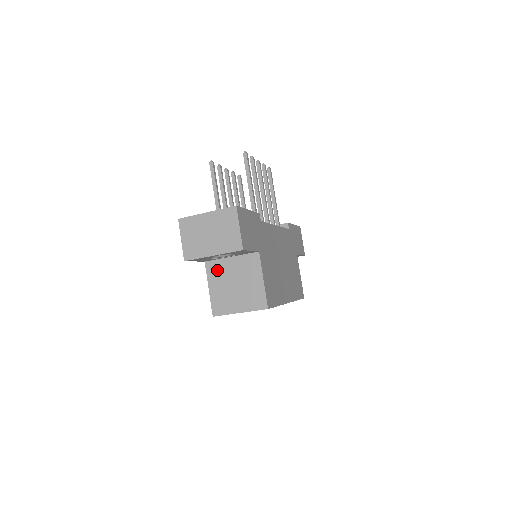
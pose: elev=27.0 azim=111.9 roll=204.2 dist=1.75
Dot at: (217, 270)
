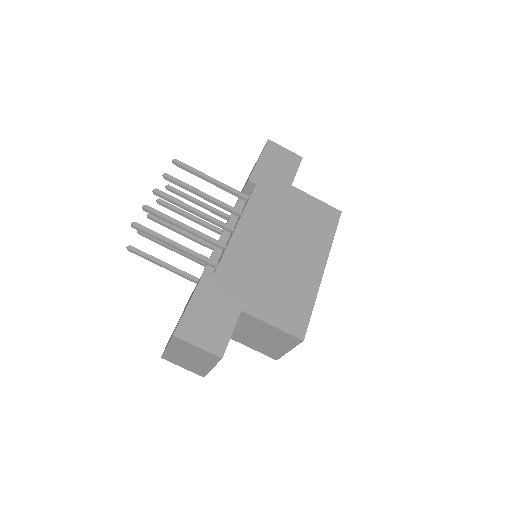
Dot at: (236, 335)
